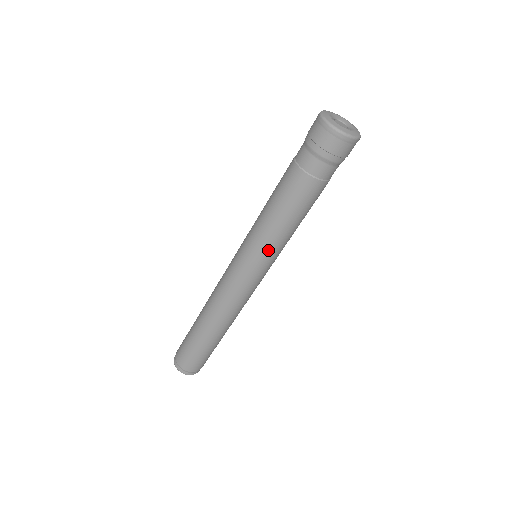
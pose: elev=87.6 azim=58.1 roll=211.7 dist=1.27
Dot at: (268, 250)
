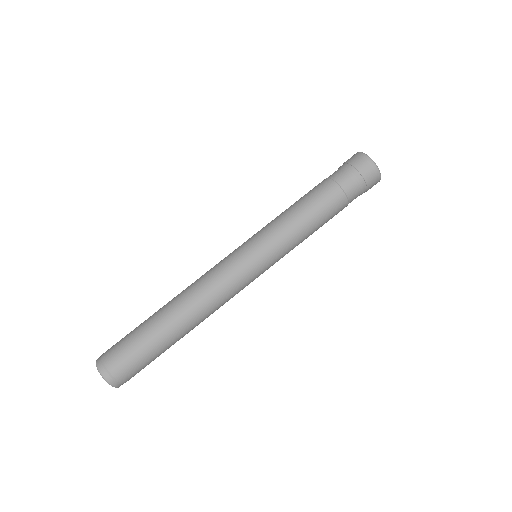
Dot at: (277, 240)
